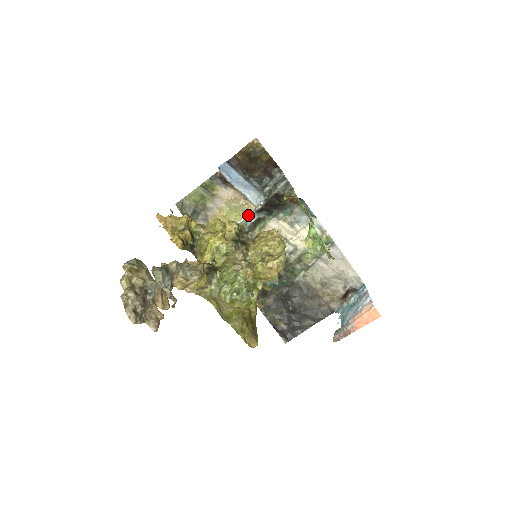
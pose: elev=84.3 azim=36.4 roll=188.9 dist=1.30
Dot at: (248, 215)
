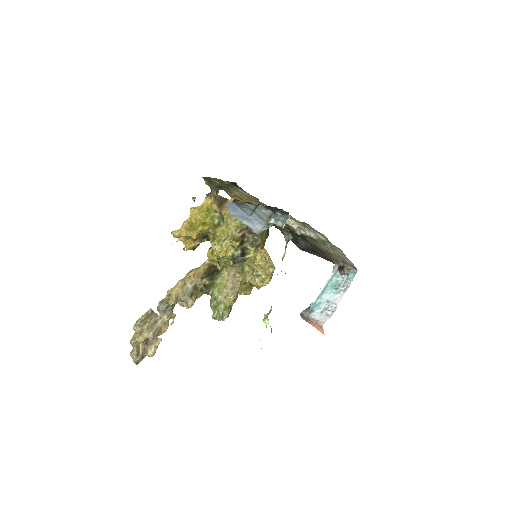
Dot at: occluded
